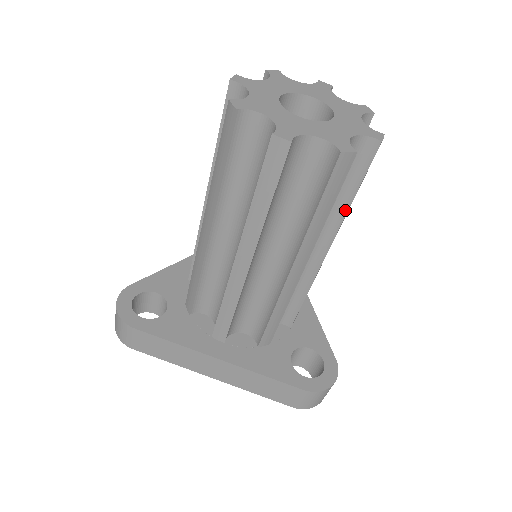
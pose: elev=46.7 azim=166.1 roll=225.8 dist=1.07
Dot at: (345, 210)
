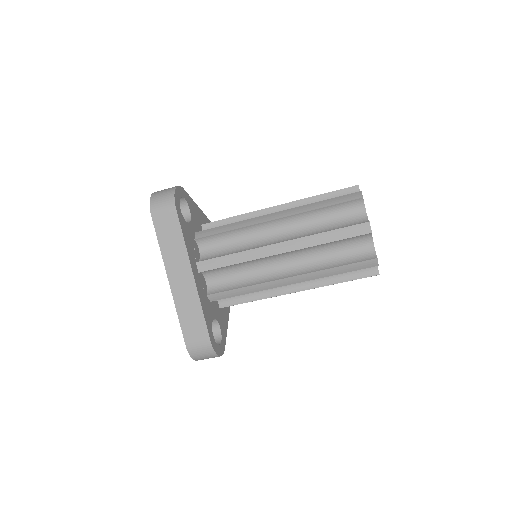
Dot at: (330, 283)
